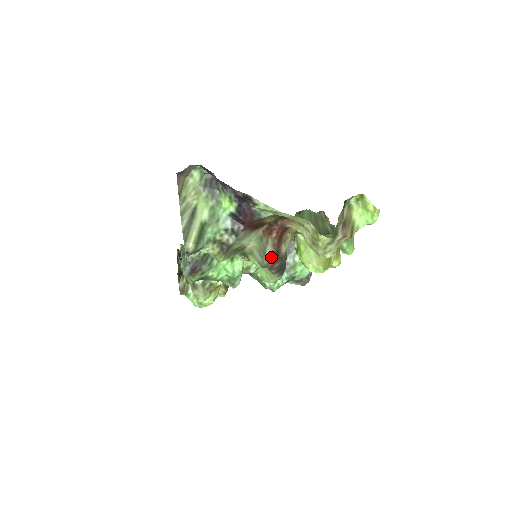
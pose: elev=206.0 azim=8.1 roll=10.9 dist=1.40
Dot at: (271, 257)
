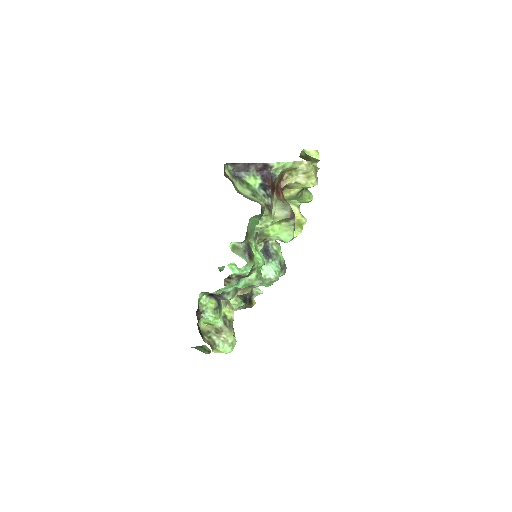
Dot at: (290, 207)
